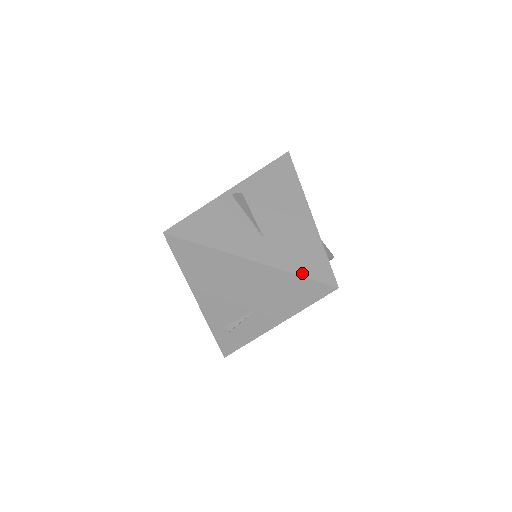
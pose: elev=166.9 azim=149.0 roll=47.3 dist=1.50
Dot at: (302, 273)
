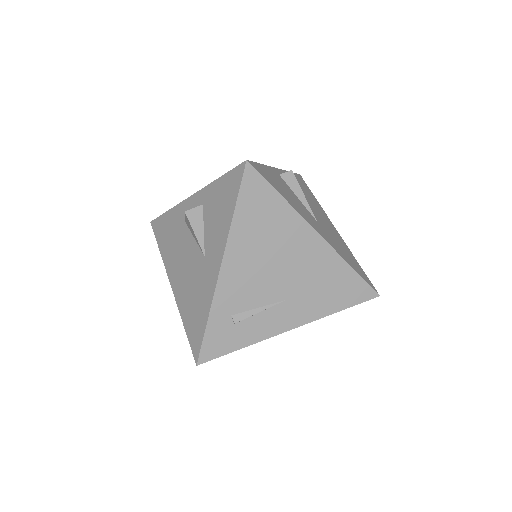
Dot at: (355, 269)
